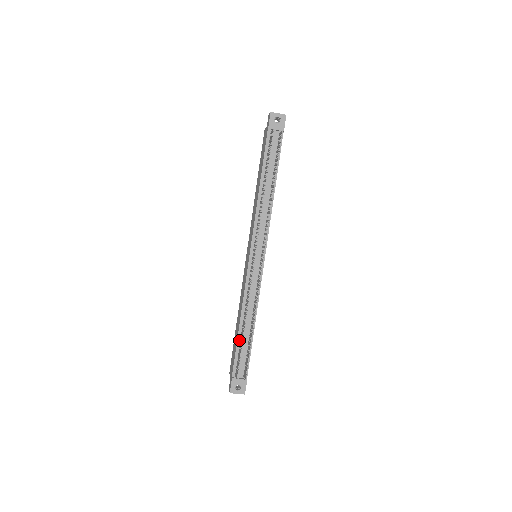
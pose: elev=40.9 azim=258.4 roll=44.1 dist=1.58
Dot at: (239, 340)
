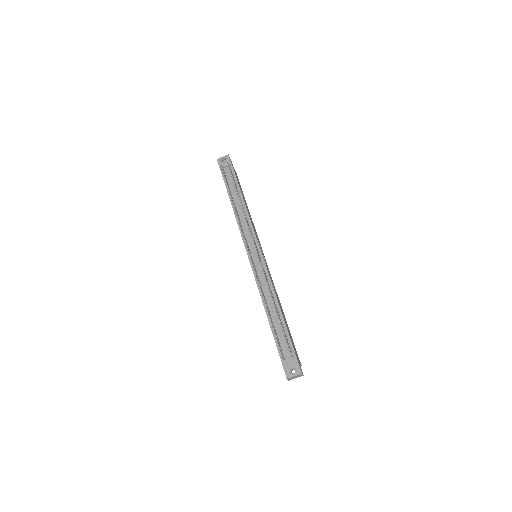
Dot at: occluded
